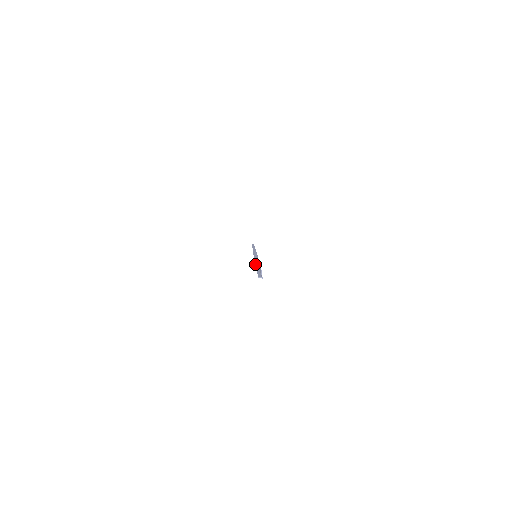
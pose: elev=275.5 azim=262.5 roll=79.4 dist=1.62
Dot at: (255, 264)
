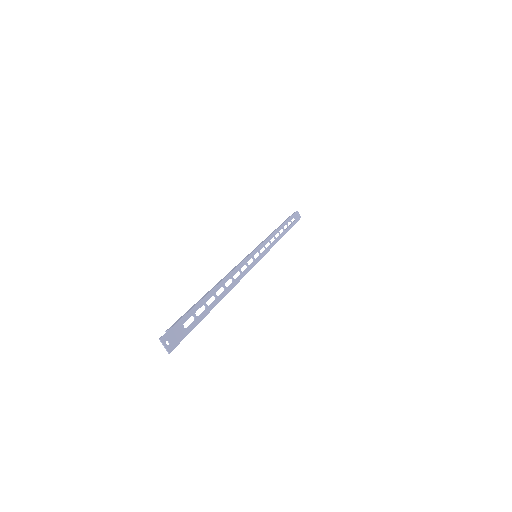
Dot at: occluded
